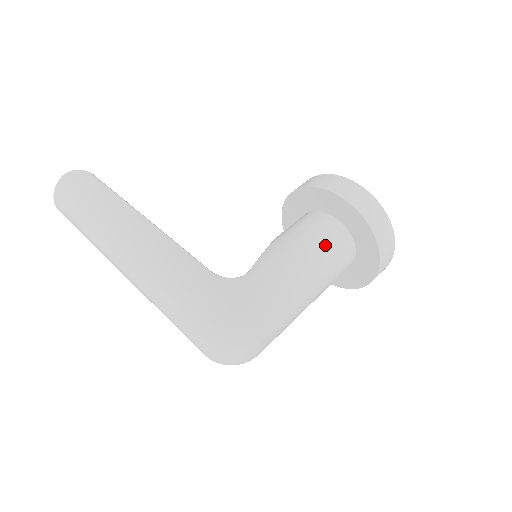
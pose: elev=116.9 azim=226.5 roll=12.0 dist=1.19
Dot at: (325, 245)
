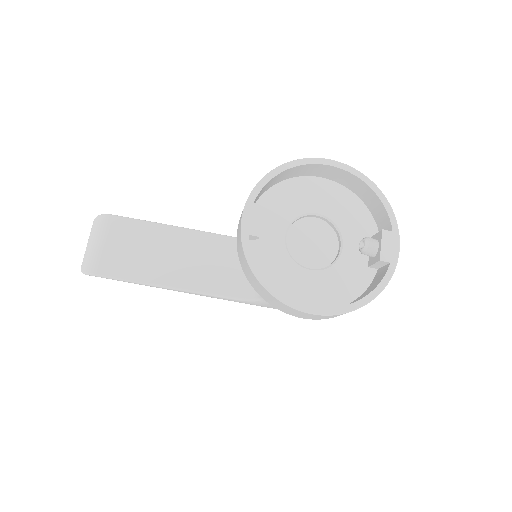
Dot at: occluded
